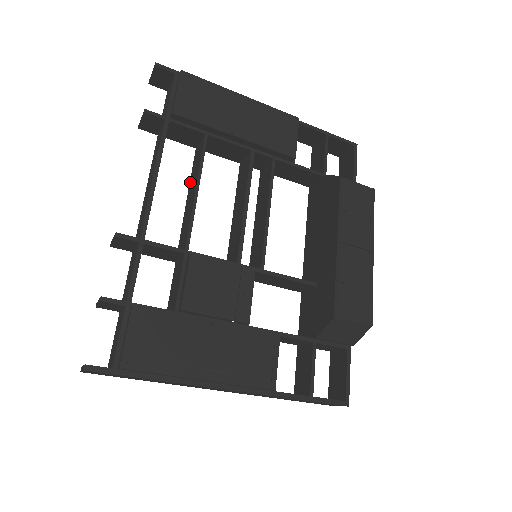
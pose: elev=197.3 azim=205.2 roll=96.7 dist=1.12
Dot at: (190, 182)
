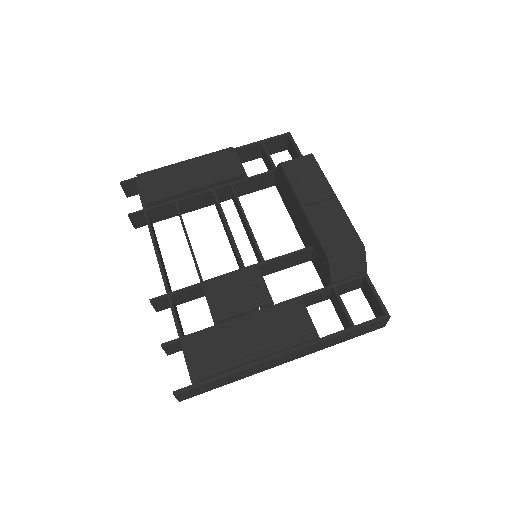
Dot at: occluded
